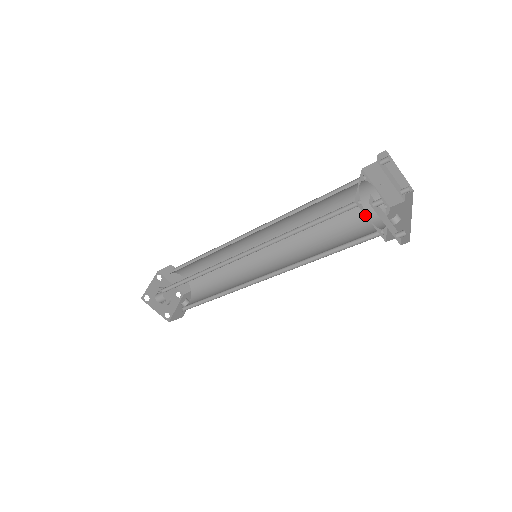
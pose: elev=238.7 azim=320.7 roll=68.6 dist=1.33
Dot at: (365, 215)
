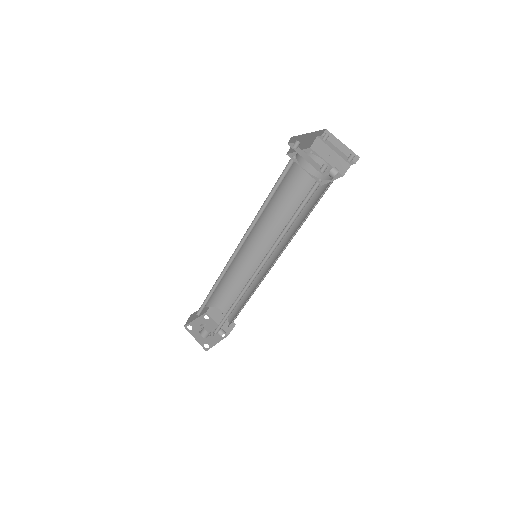
Dot at: occluded
